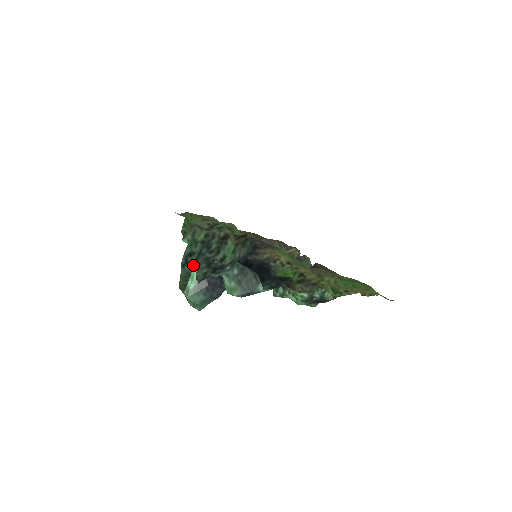
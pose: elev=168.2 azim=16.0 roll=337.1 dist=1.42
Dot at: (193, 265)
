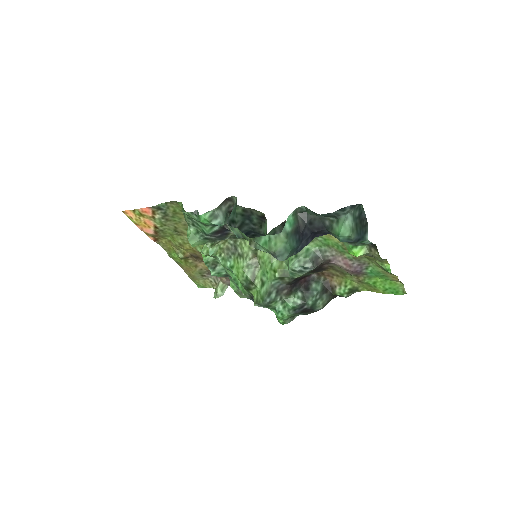
Dot at: occluded
